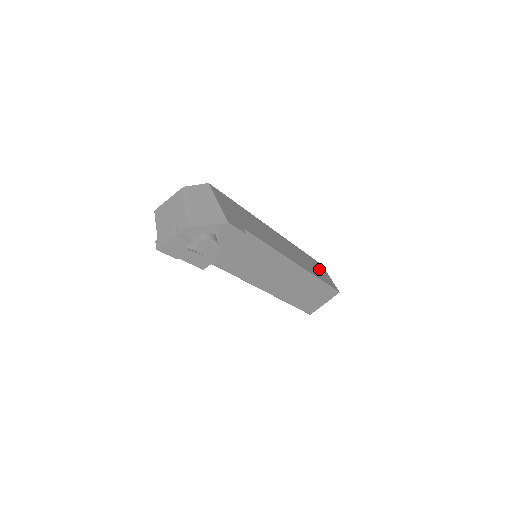
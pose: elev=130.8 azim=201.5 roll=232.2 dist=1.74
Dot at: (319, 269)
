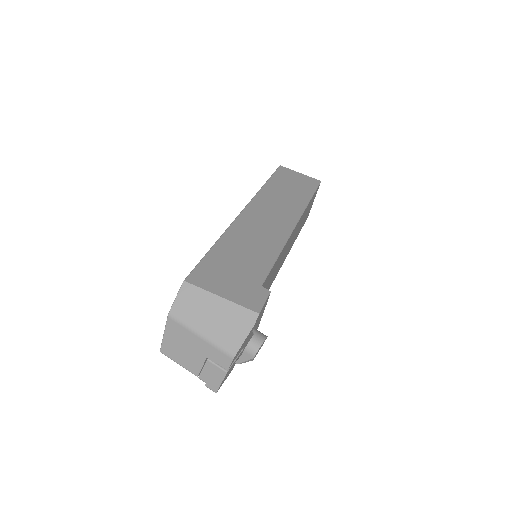
Dot at: (290, 182)
